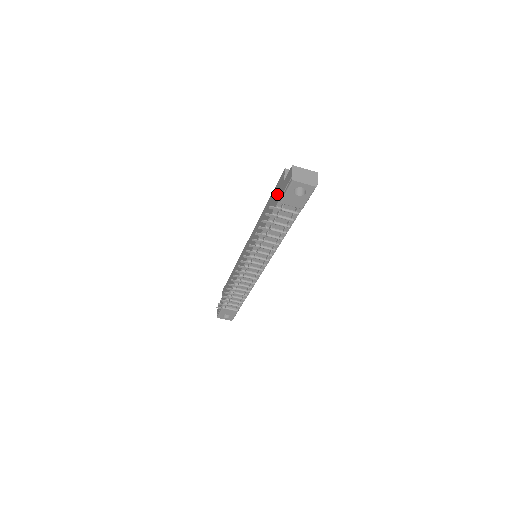
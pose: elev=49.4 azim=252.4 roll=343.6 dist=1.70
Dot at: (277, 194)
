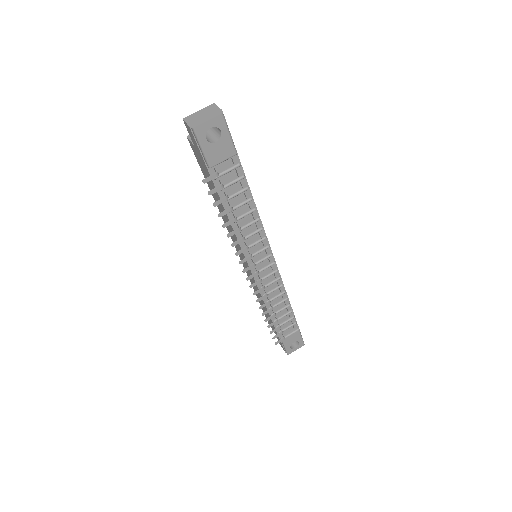
Dot at: (203, 167)
